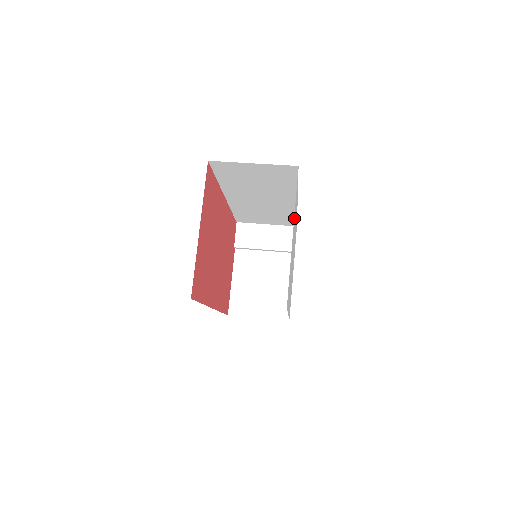
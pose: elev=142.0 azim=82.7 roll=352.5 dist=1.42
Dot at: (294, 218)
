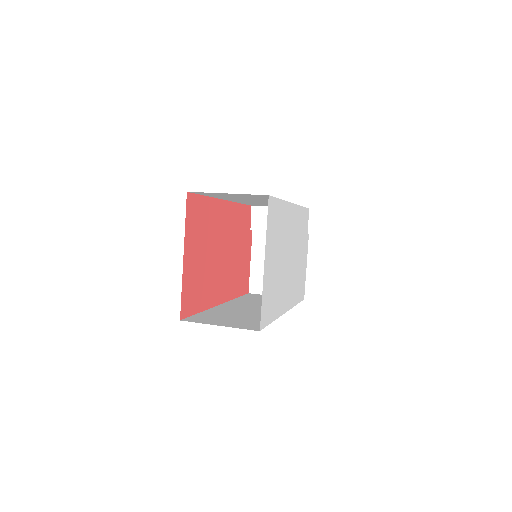
Dot at: (268, 244)
